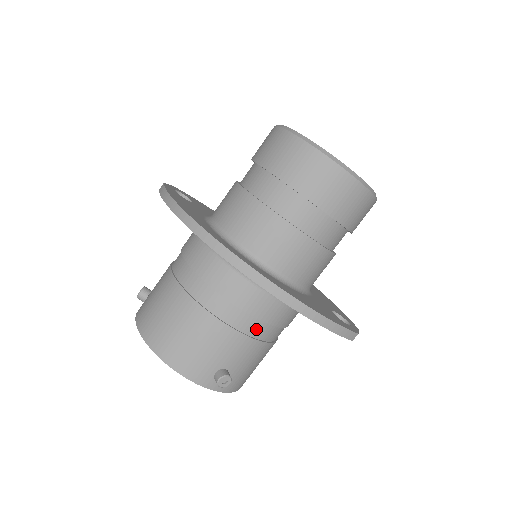
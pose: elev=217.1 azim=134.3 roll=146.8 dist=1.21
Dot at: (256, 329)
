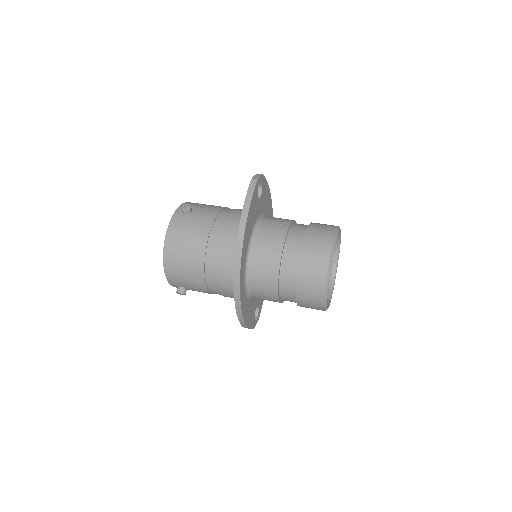
Dot at: (217, 293)
